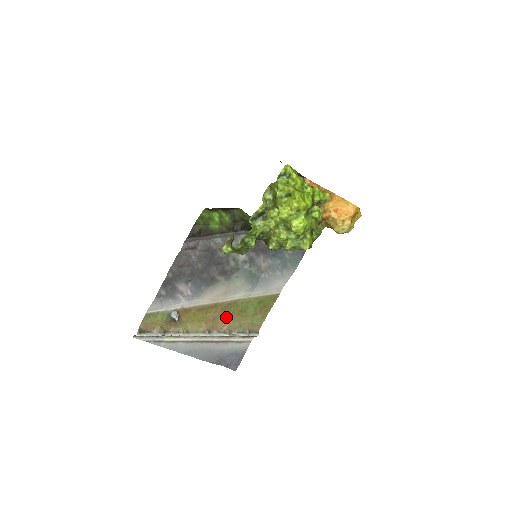
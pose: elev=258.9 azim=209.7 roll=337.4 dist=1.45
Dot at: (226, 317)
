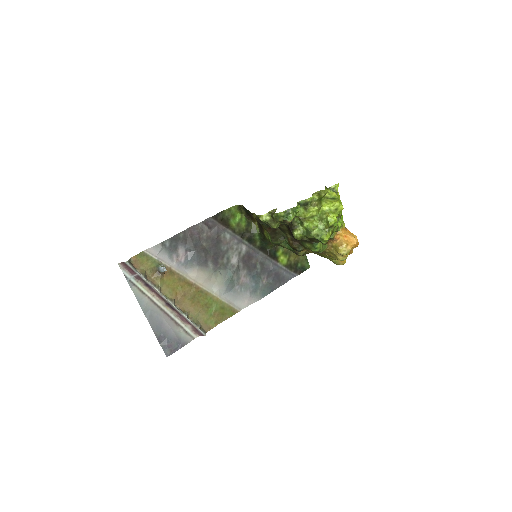
Dot at: (193, 301)
